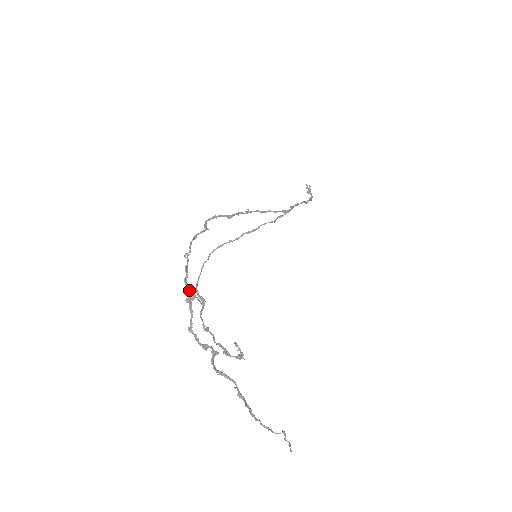
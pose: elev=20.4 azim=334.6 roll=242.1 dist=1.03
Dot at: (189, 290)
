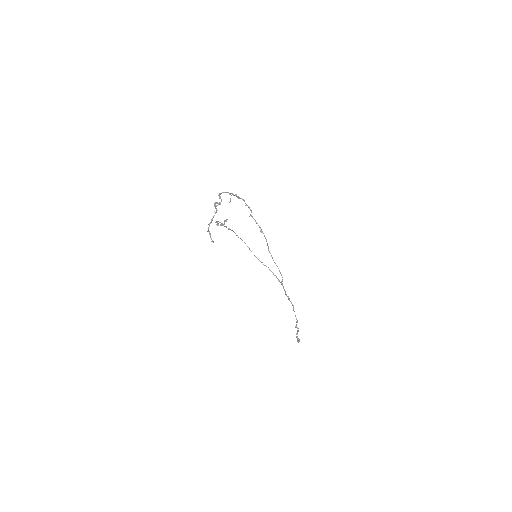
Dot at: occluded
